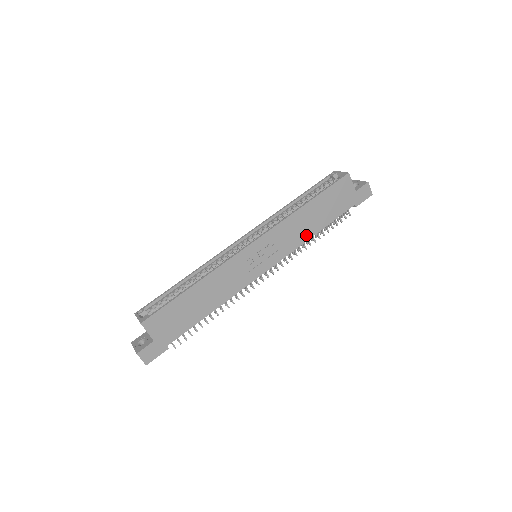
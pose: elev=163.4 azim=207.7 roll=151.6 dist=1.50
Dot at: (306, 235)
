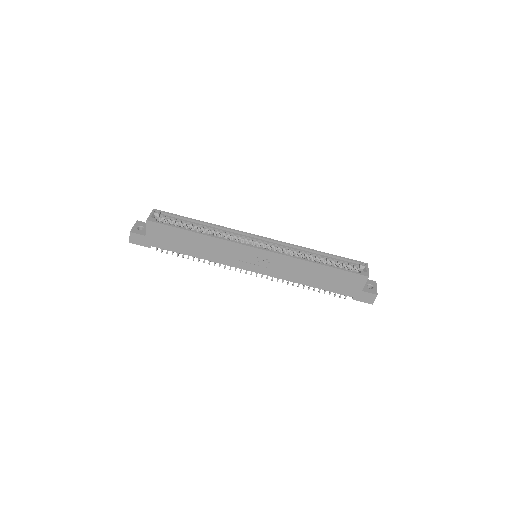
Dot at: (299, 279)
